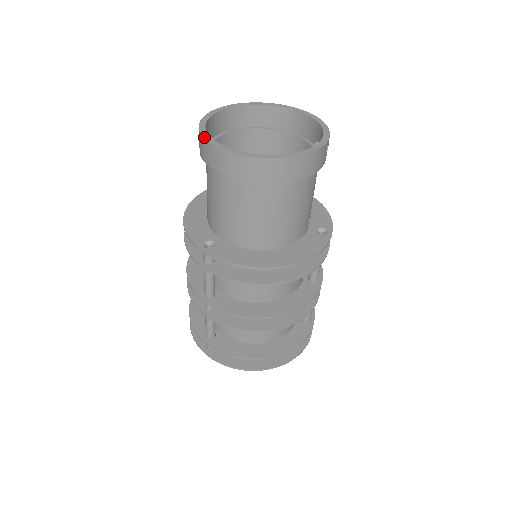
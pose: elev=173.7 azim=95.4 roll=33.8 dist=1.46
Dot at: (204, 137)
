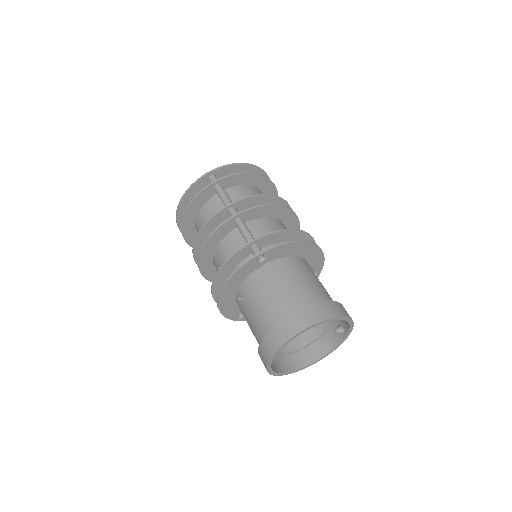
Dot at: occluded
